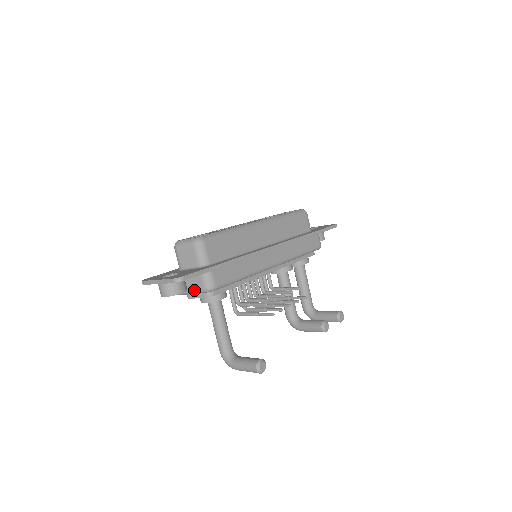
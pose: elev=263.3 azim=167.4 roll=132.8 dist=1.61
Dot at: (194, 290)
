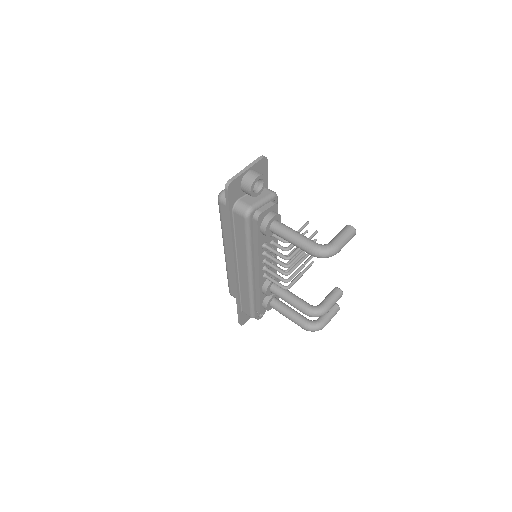
Dot at: (265, 197)
